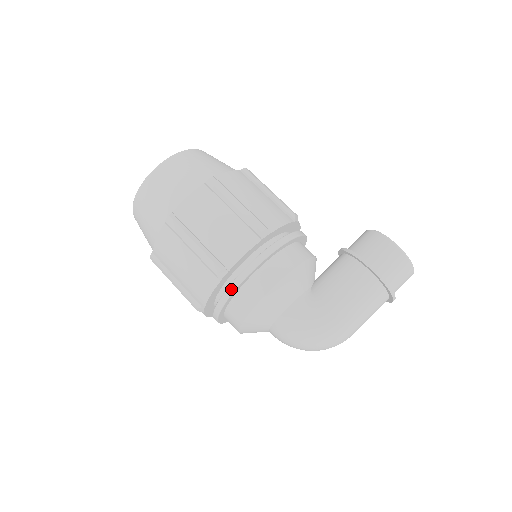
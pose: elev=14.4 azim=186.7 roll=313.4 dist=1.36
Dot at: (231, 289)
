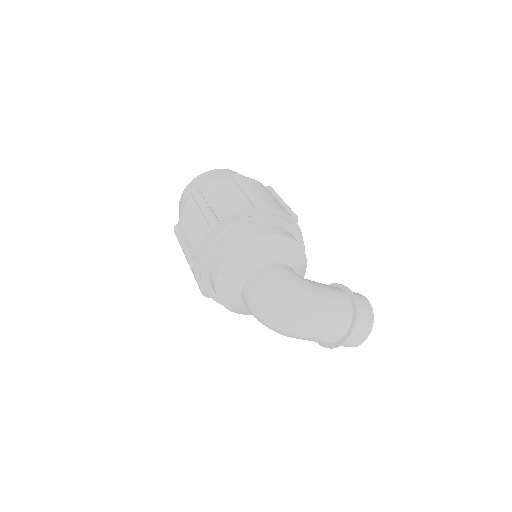
Dot at: (257, 216)
